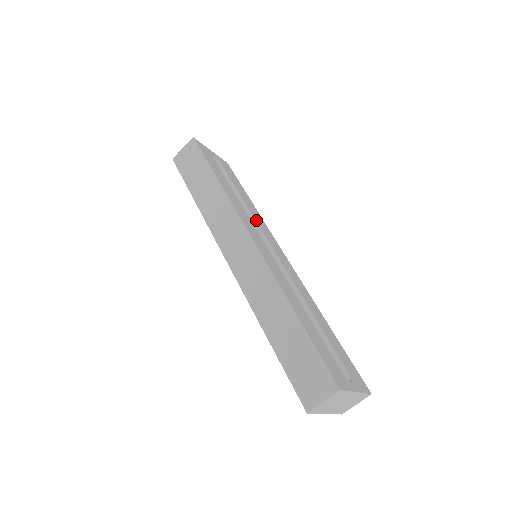
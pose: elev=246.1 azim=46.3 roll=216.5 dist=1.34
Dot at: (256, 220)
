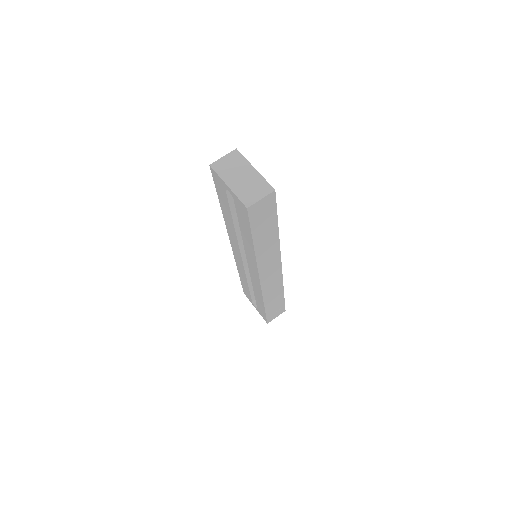
Dot at: occluded
